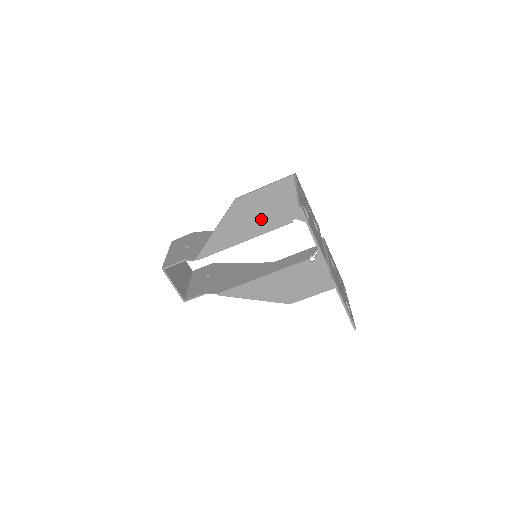
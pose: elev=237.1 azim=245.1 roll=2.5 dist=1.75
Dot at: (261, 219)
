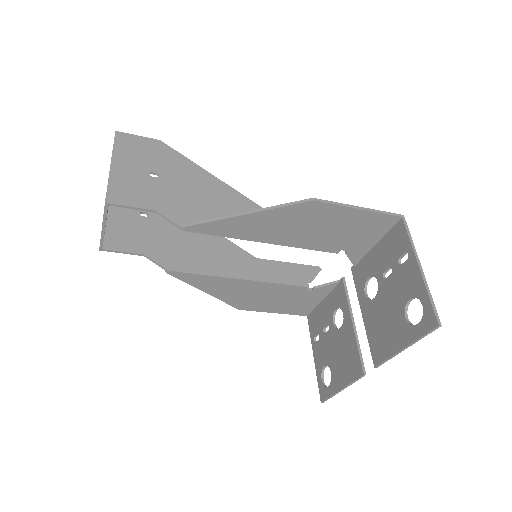
Dot at: (313, 234)
